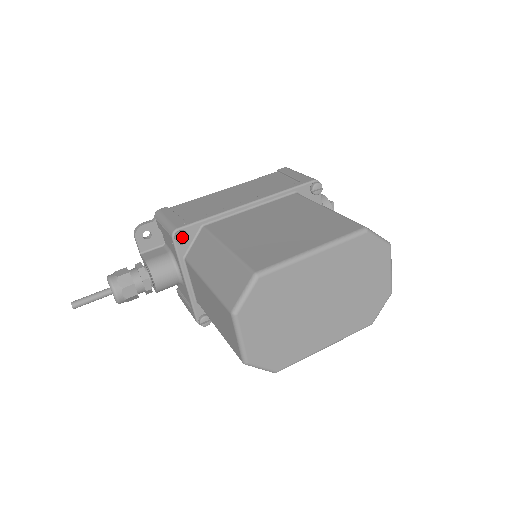
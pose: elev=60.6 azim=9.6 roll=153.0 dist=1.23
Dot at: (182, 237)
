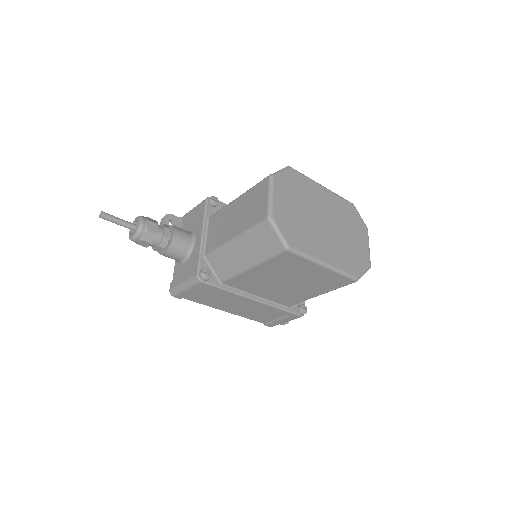
Dot at: (215, 199)
